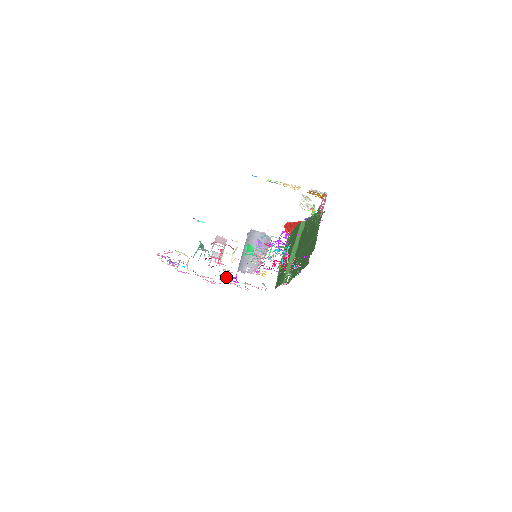
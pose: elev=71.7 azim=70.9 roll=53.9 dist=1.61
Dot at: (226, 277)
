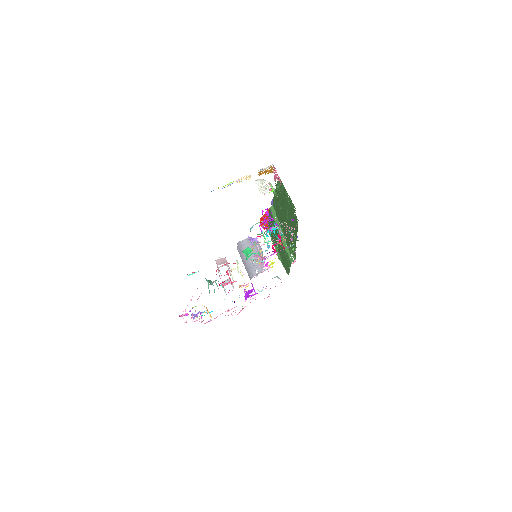
Dot at: (245, 295)
